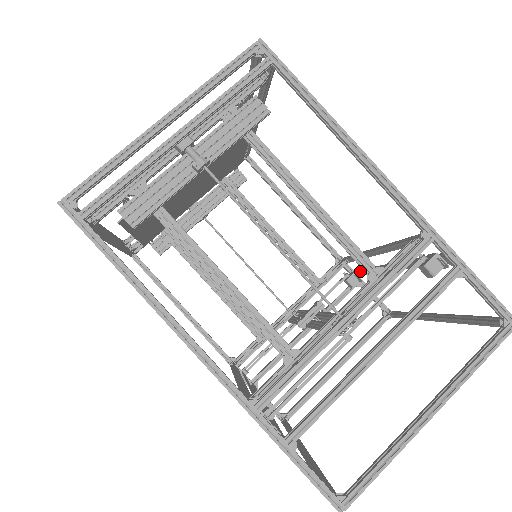
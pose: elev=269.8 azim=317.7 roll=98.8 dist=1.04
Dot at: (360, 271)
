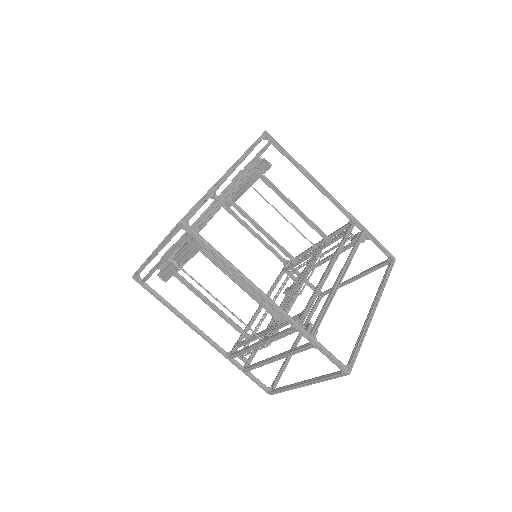
Dot at: (355, 243)
